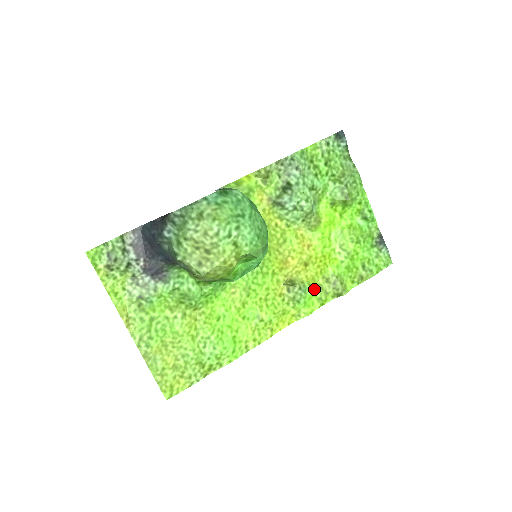
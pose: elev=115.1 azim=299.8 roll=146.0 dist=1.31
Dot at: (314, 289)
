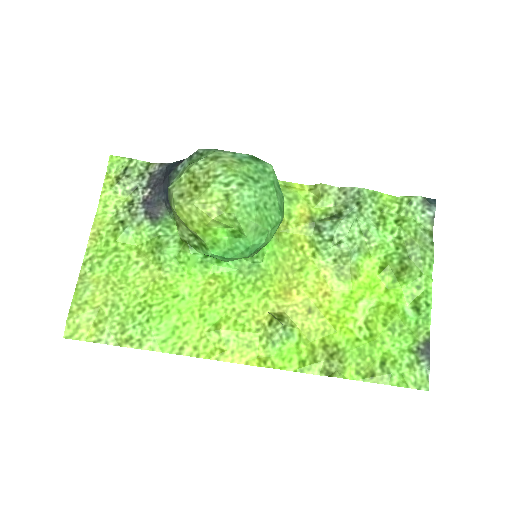
Dot at: (303, 346)
